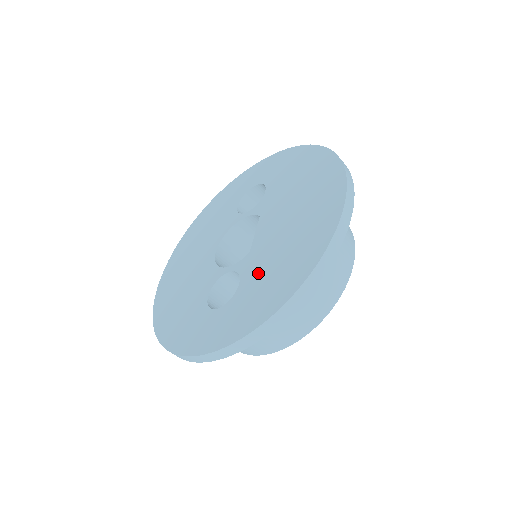
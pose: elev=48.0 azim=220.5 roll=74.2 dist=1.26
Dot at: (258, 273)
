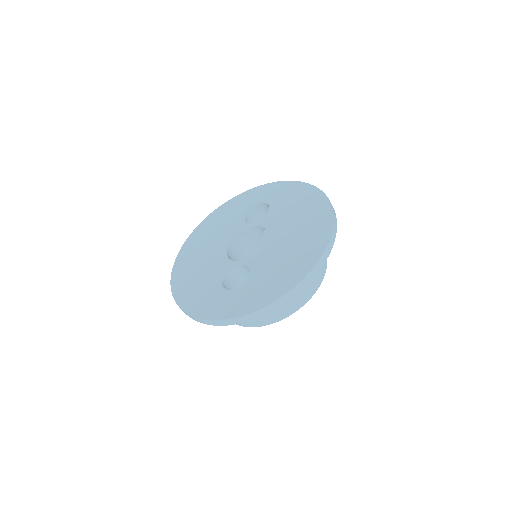
Dot at: (265, 270)
